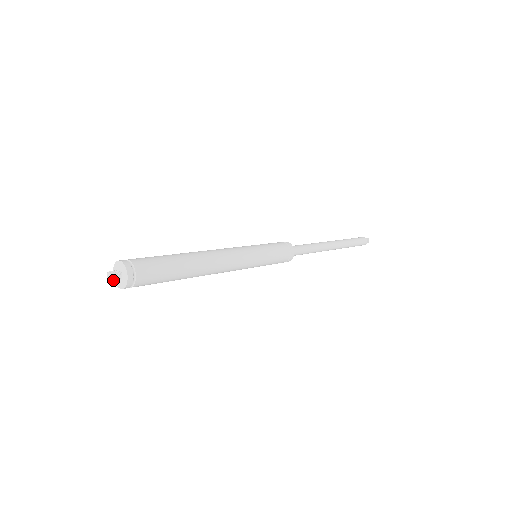
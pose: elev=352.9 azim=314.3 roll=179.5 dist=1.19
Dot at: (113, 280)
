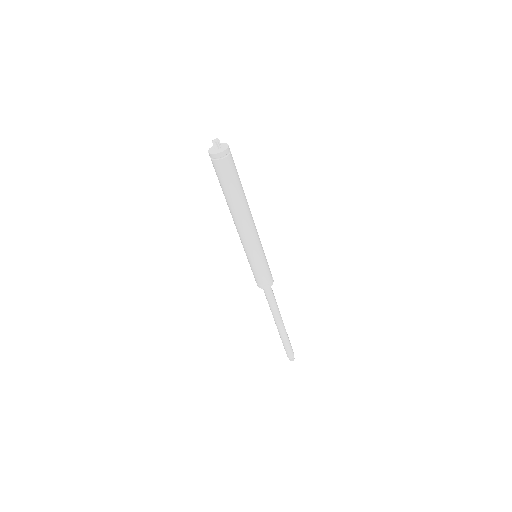
Dot at: (217, 143)
